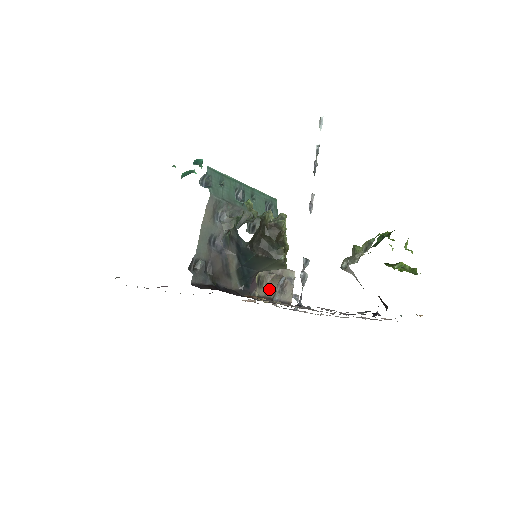
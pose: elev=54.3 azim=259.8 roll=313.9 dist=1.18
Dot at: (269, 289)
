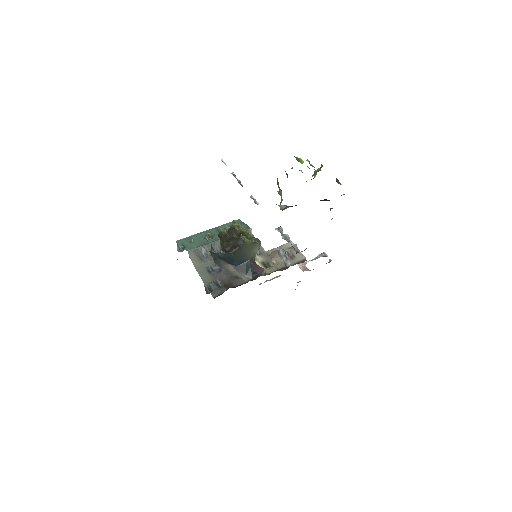
Dot at: occluded
